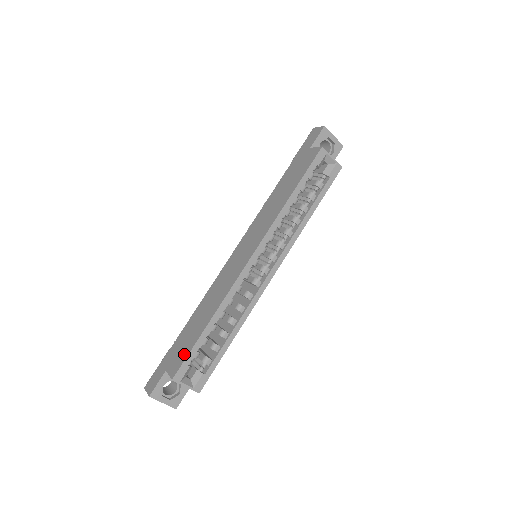
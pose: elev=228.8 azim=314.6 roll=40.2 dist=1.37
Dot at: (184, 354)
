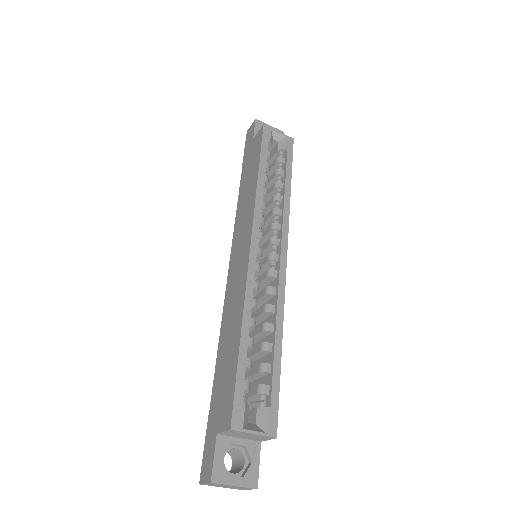
Dot at: (230, 391)
